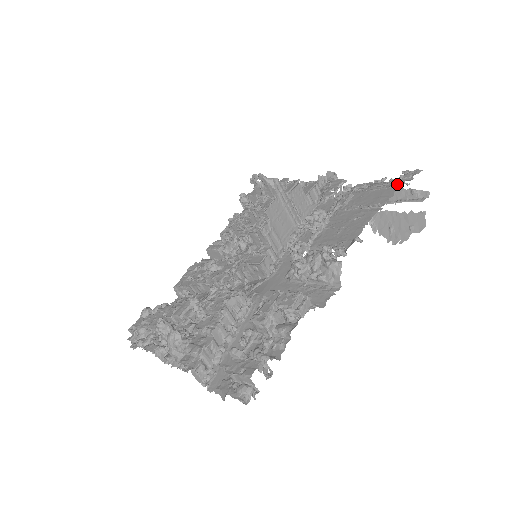
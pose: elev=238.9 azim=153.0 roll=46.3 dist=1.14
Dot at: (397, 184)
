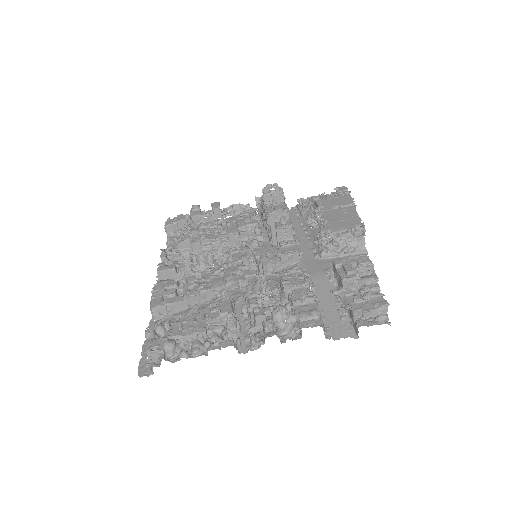
Dot at: (346, 193)
